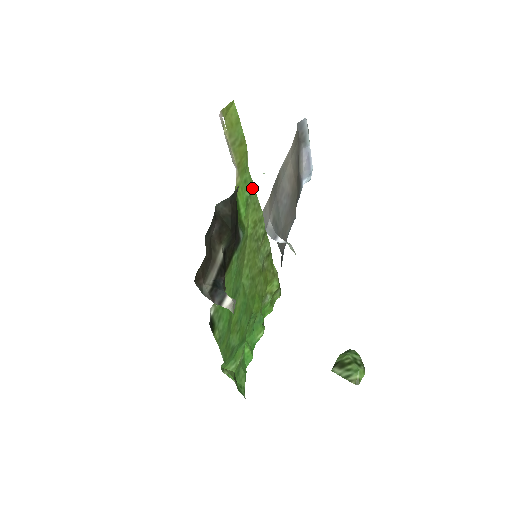
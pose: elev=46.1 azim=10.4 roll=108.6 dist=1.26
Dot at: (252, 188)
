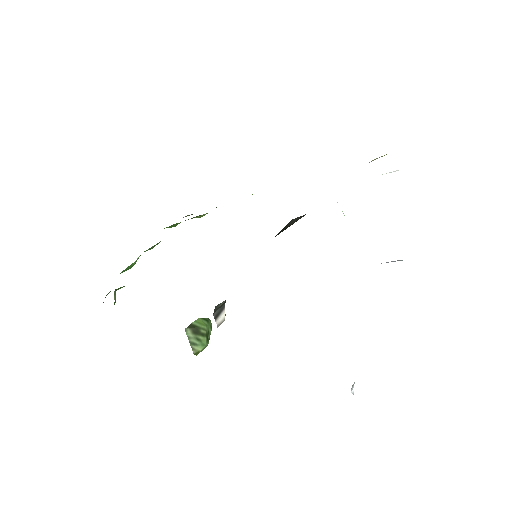
Dot at: occluded
